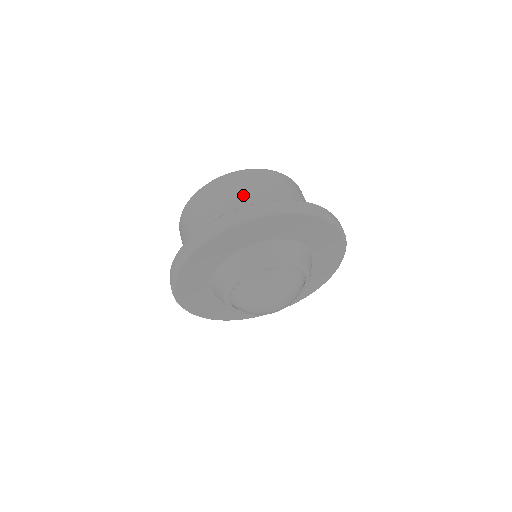
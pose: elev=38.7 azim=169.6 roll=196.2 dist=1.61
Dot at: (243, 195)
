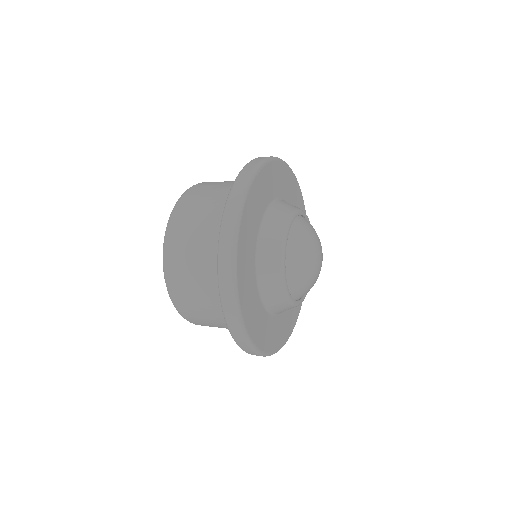
Dot at: (200, 227)
